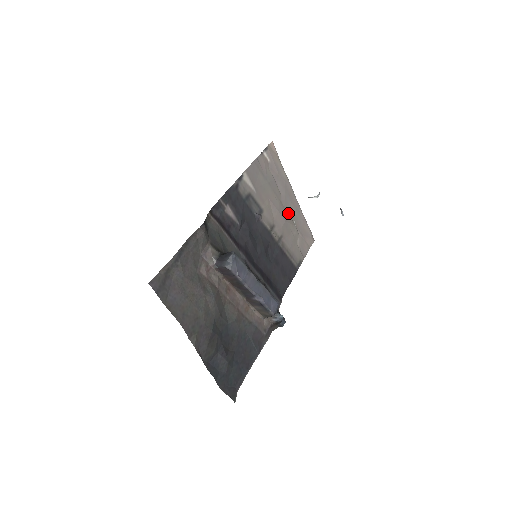
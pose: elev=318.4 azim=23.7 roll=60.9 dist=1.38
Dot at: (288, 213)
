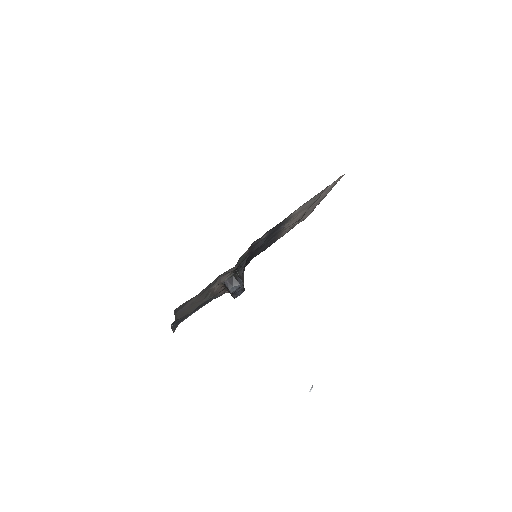
Dot at: (306, 212)
